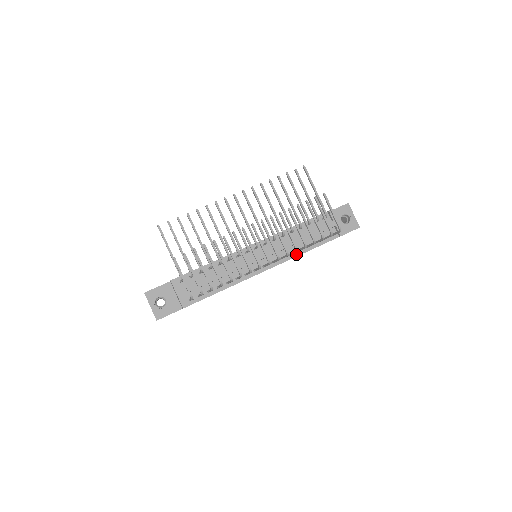
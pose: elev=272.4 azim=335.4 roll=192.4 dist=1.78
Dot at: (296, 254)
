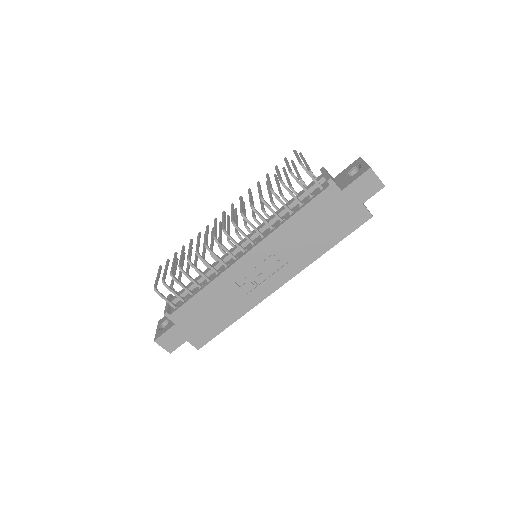
Dot at: (278, 226)
